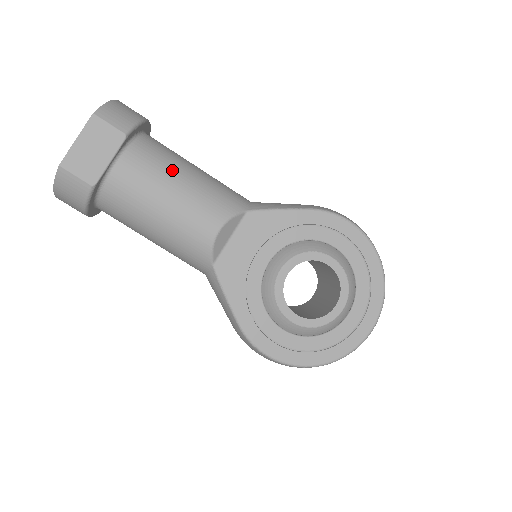
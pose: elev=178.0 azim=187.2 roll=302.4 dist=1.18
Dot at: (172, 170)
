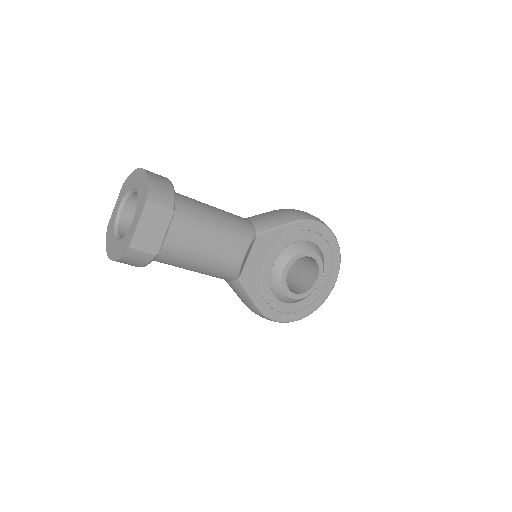
Dot at: (205, 223)
